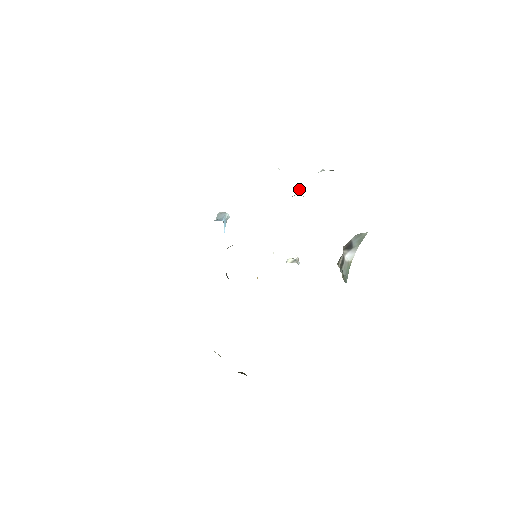
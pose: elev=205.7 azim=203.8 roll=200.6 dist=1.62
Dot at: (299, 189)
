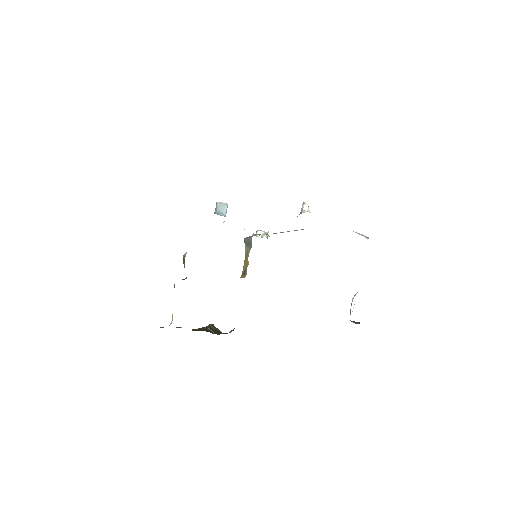
Dot at: (307, 204)
